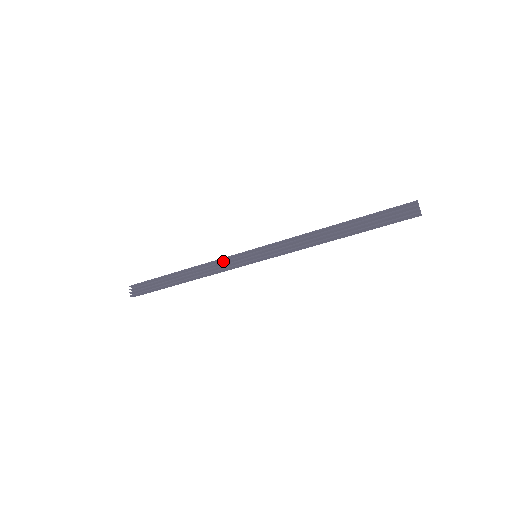
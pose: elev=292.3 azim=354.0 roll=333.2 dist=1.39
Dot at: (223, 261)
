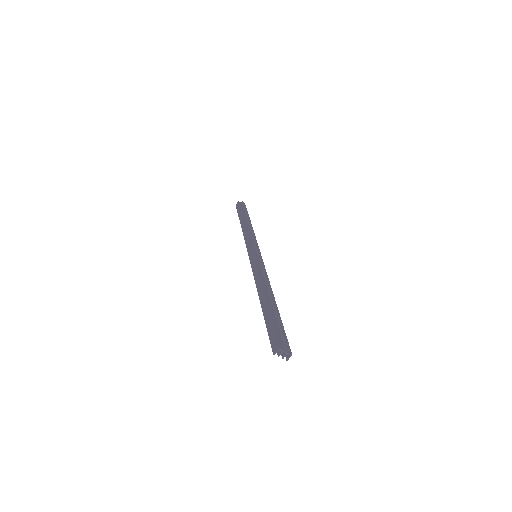
Dot at: (248, 238)
